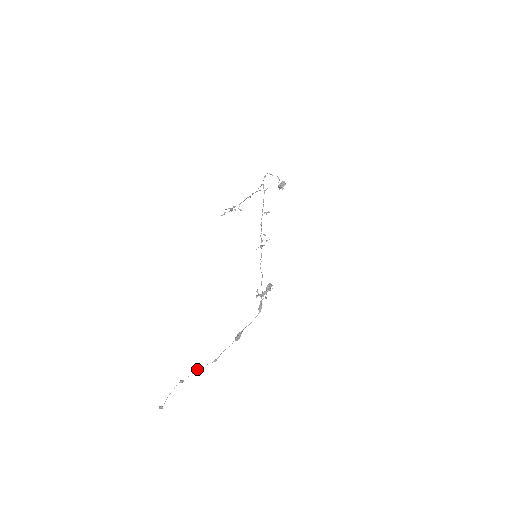
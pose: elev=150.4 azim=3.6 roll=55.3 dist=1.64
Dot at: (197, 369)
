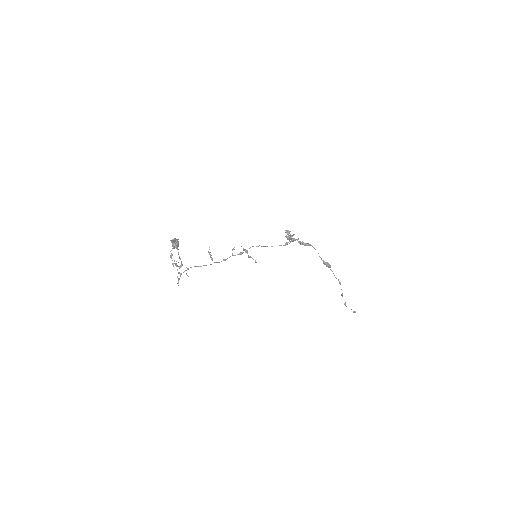
Dot at: occluded
